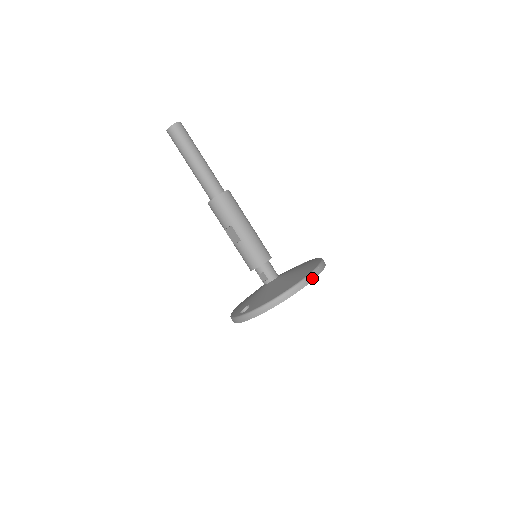
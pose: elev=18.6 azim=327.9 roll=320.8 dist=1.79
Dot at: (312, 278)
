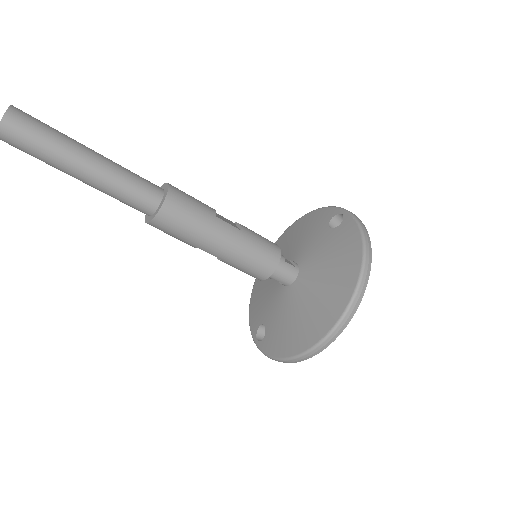
Dot at: (345, 323)
